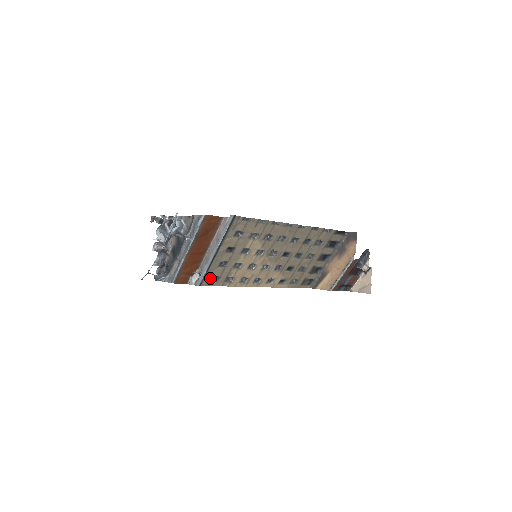
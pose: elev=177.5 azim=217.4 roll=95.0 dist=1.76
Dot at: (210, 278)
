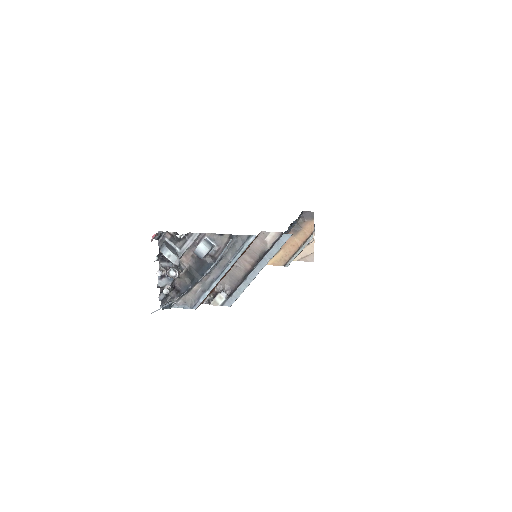
Dot at: occluded
